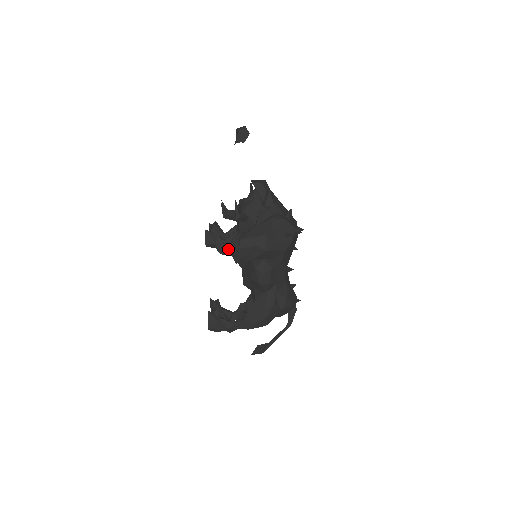
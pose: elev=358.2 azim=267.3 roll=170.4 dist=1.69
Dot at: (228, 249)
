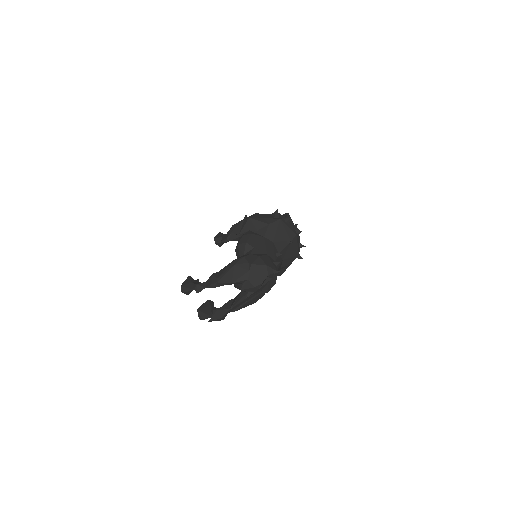
Dot at: (227, 233)
